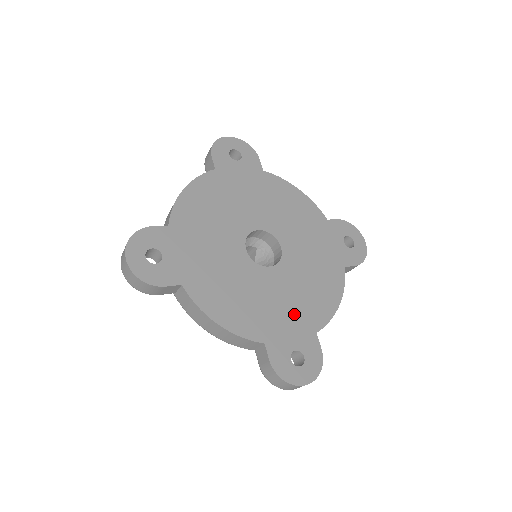
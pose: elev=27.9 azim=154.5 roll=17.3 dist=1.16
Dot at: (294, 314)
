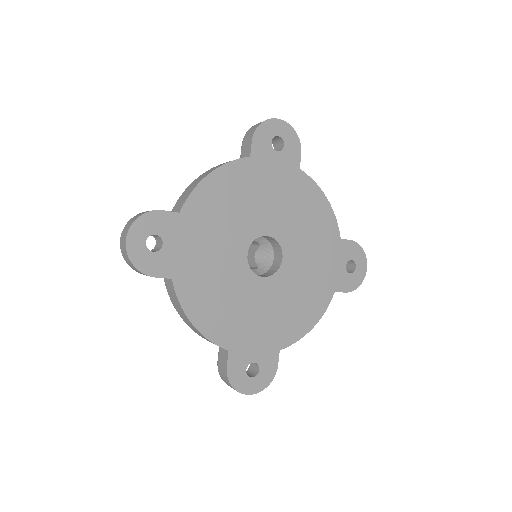
Dot at: (267, 328)
